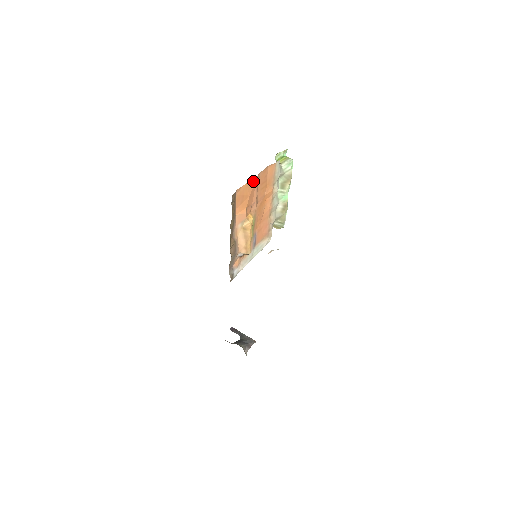
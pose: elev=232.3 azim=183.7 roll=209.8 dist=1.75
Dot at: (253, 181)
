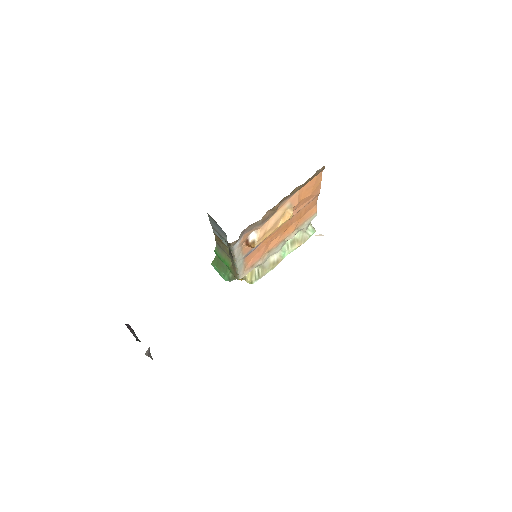
Dot at: (318, 191)
